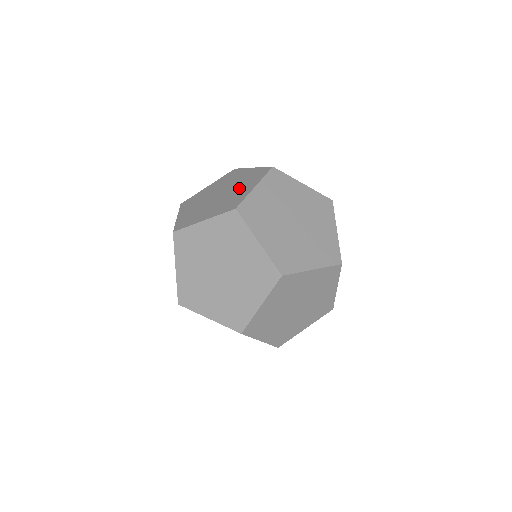
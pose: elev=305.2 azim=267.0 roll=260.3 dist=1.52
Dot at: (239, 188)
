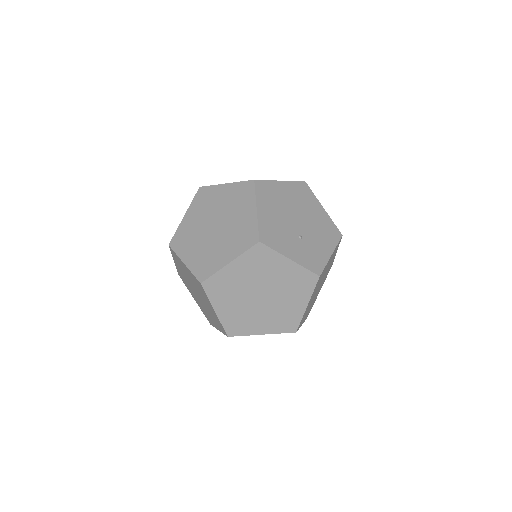
Dot at: (225, 243)
